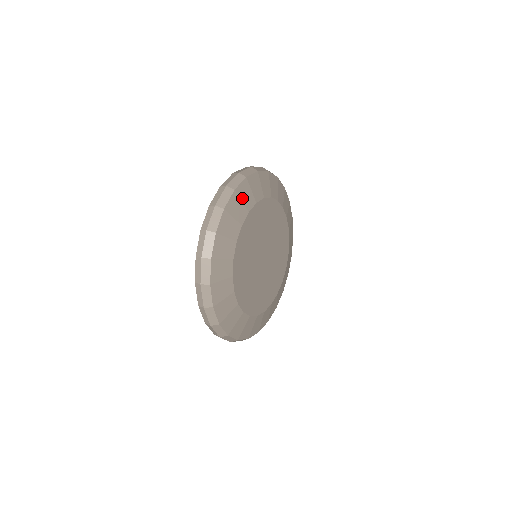
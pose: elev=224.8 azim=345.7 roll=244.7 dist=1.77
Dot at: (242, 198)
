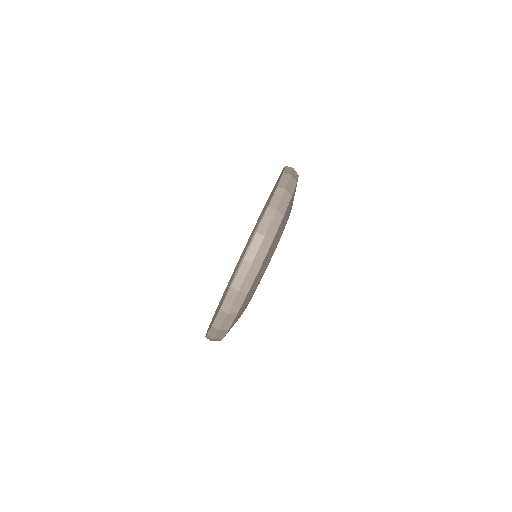
Dot at: occluded
